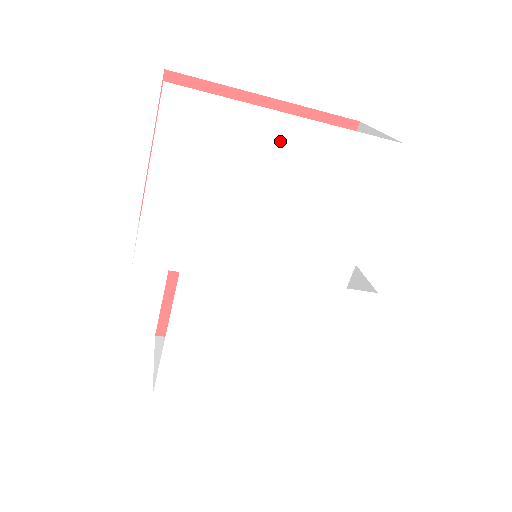
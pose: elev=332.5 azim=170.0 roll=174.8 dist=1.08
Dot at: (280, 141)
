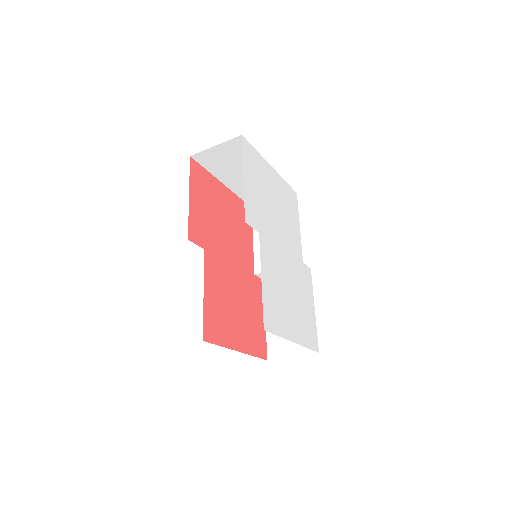
Dot at: (272, 177)
